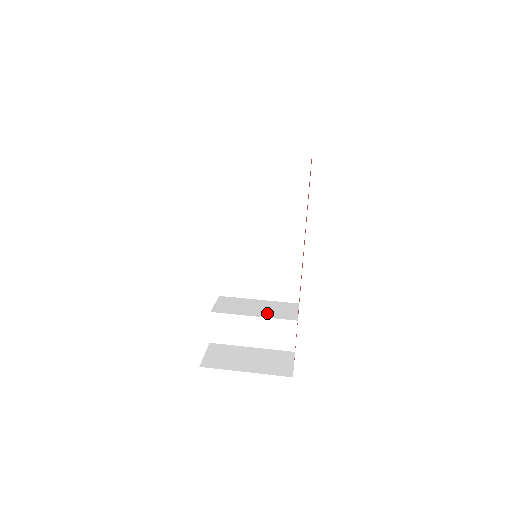
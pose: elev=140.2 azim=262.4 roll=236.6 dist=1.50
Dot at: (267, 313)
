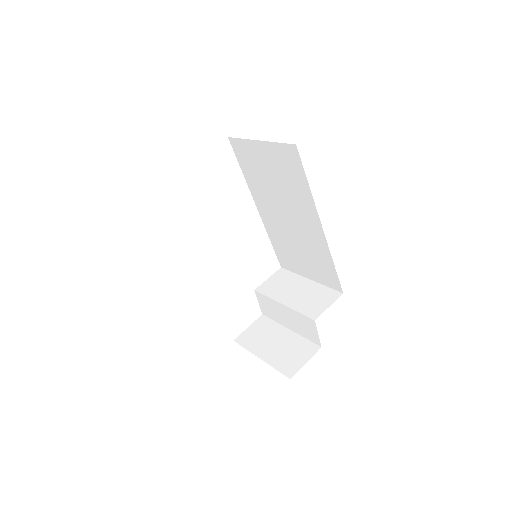
Dot at: (297, 302)
